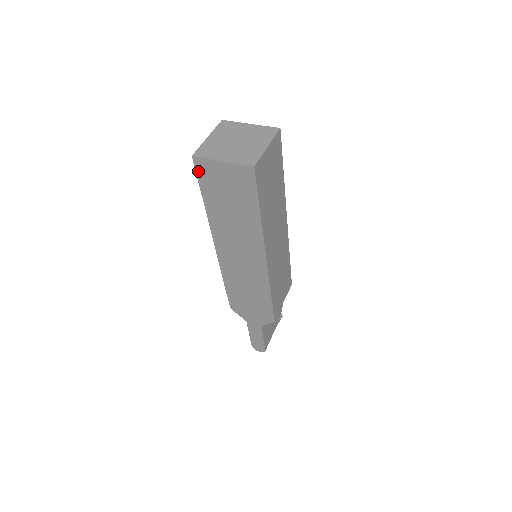
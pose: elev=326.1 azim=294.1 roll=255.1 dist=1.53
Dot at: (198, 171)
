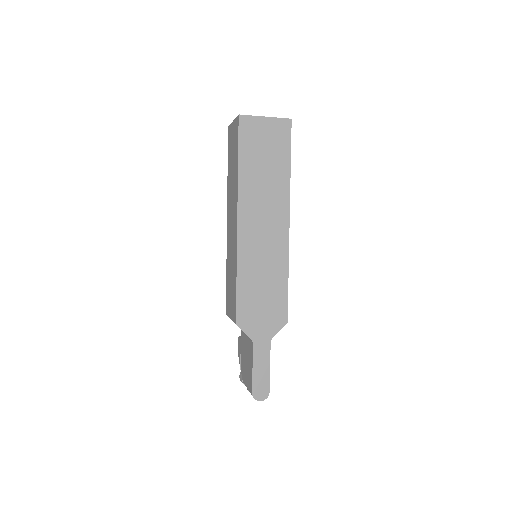
Dot at: (241, 130)
